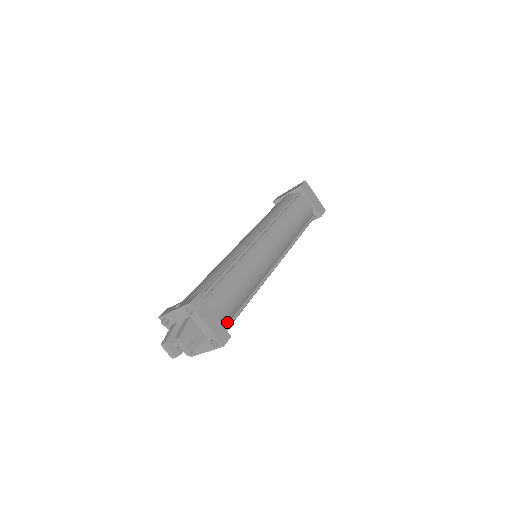
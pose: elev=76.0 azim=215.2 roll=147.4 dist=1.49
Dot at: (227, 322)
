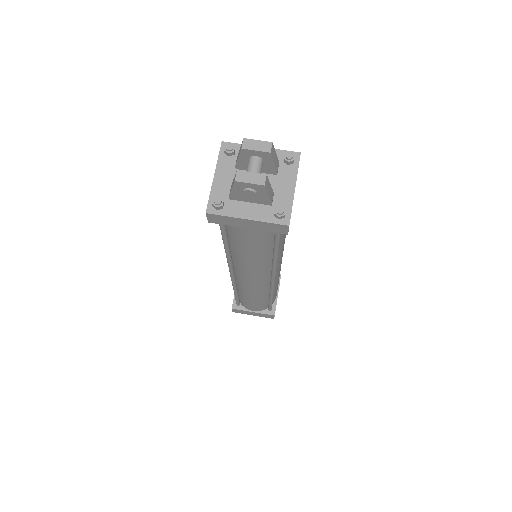
Dot at: occluded
